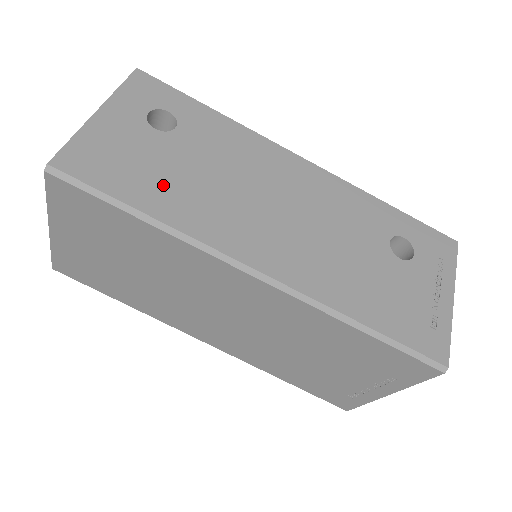
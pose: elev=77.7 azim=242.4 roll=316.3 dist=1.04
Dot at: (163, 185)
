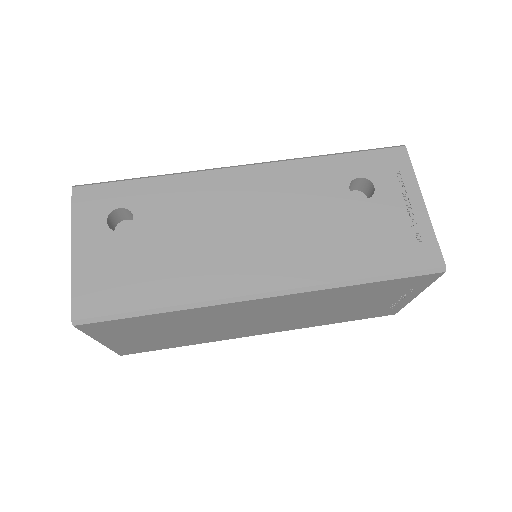
Dot at: (157, 275)
